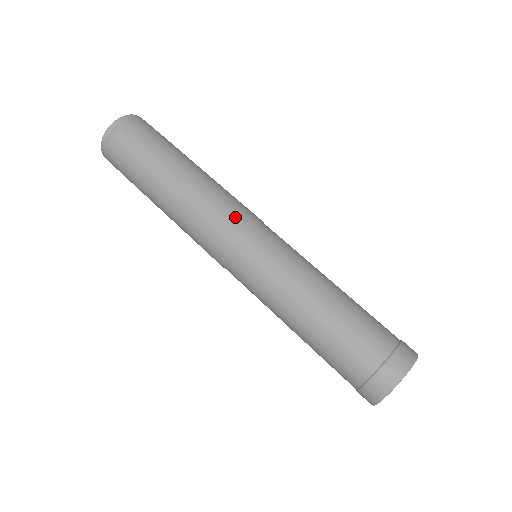
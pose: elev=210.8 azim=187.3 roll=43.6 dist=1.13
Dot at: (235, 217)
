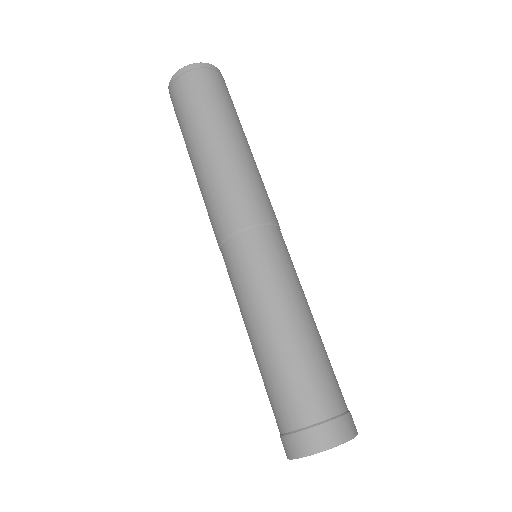
Dot at: (269, 209)
